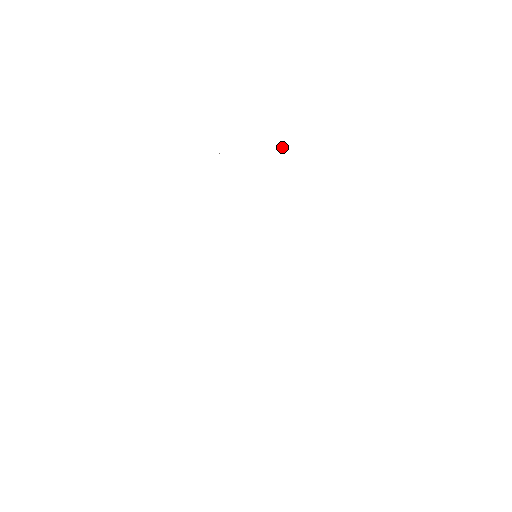
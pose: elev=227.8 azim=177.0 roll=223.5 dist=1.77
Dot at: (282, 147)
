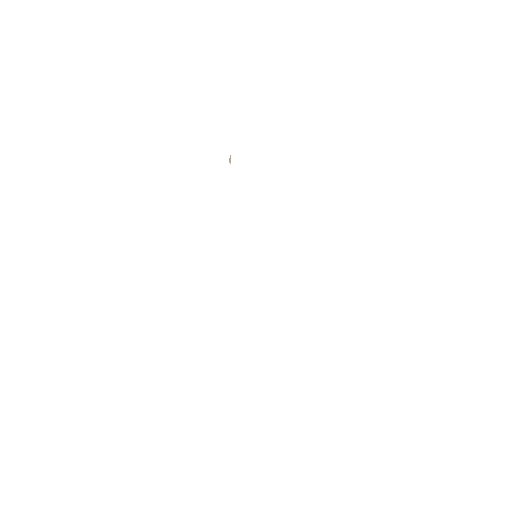
Dot at: (230, 157)
